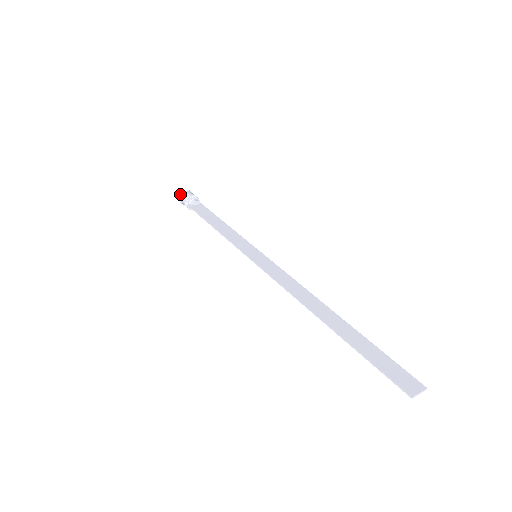
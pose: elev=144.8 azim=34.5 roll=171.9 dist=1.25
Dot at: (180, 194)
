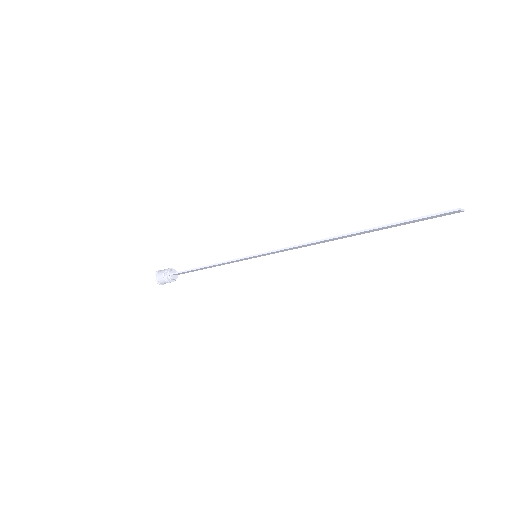
Dot at: (155, 273)
